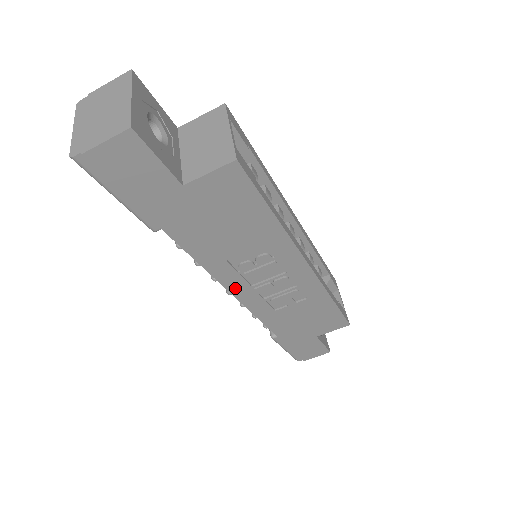
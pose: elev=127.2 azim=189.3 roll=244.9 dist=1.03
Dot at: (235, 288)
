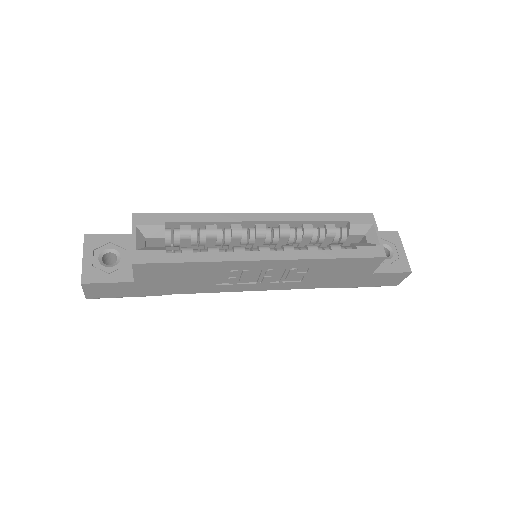
Dot at: (249, 288)
